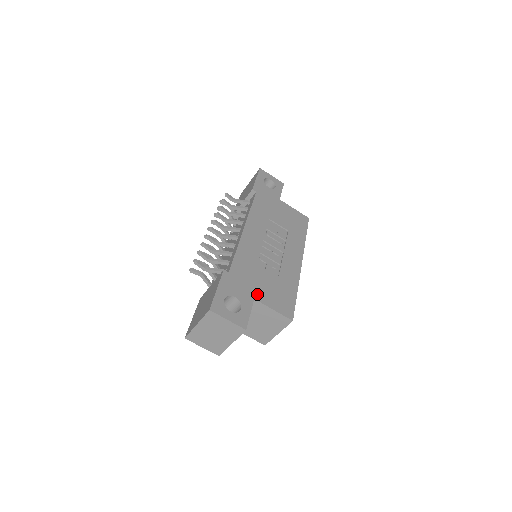
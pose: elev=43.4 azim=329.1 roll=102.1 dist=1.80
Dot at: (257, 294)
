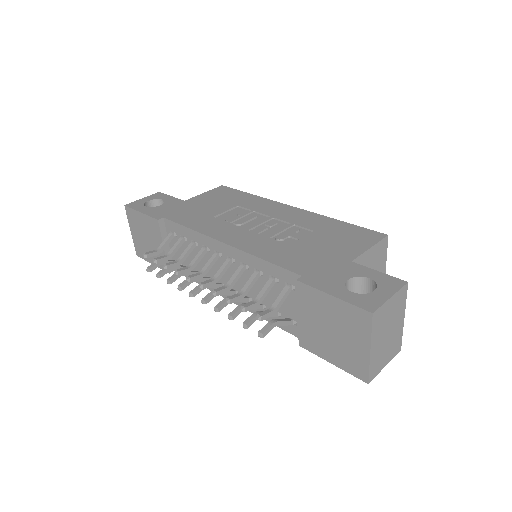
Dot at: (343, 257)
